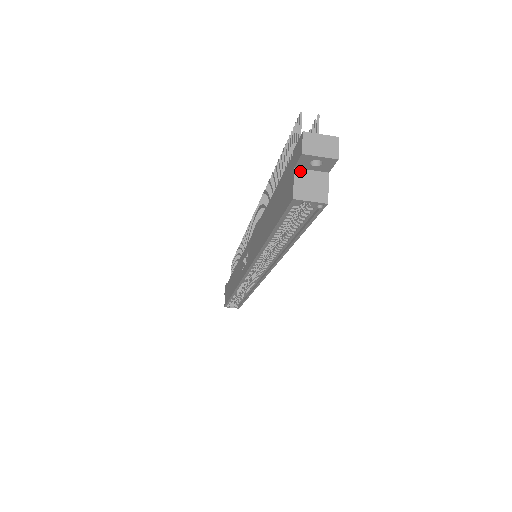
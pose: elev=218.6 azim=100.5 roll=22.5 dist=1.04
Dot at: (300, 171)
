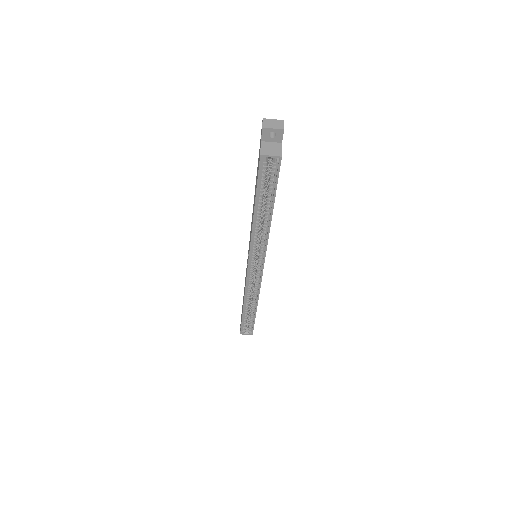
Dot at: (264, 143)
